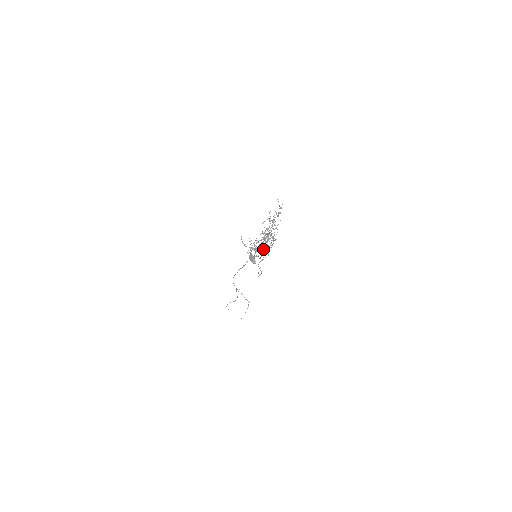
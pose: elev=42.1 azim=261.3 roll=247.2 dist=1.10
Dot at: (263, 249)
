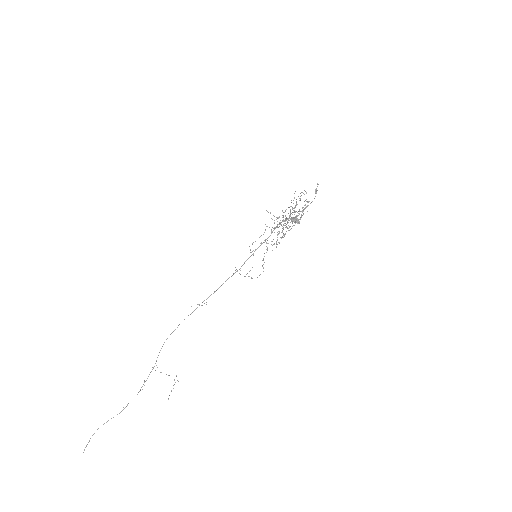
Dot at: (266, 246)
